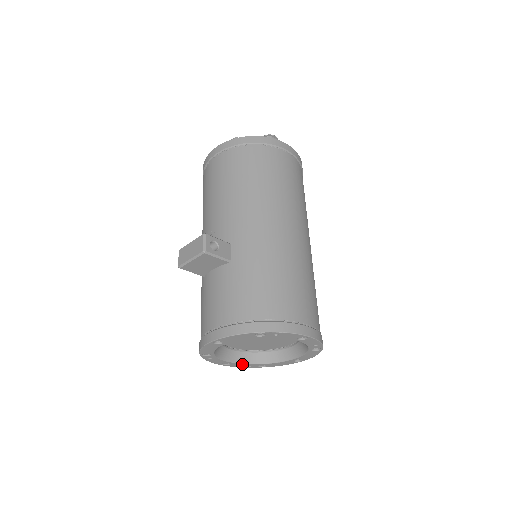
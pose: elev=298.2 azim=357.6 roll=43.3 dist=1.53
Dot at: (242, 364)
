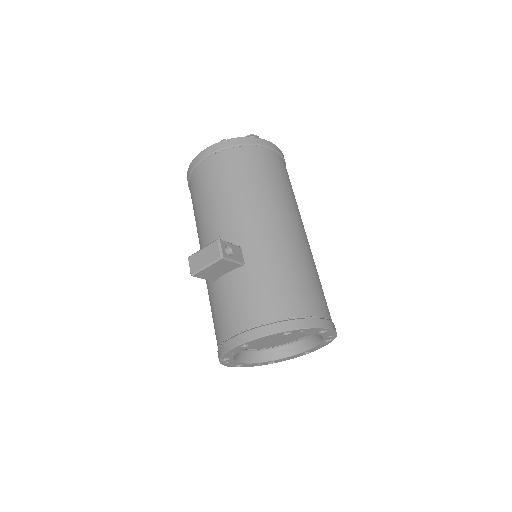
Dot at: (254, 363)
